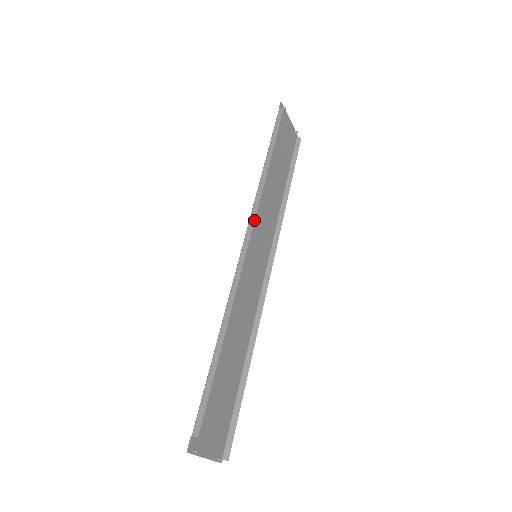
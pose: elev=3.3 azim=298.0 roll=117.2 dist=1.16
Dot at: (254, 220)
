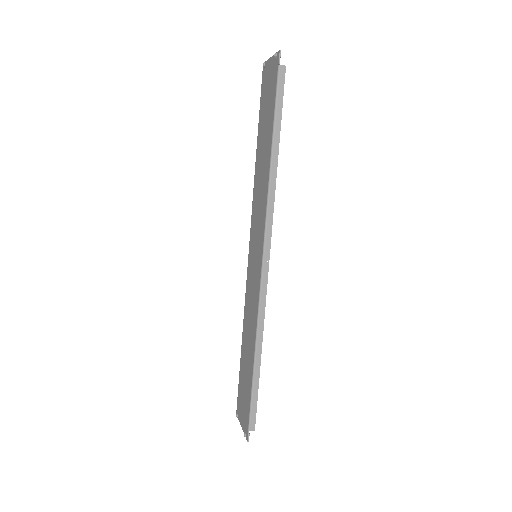
Dot at: occluded
